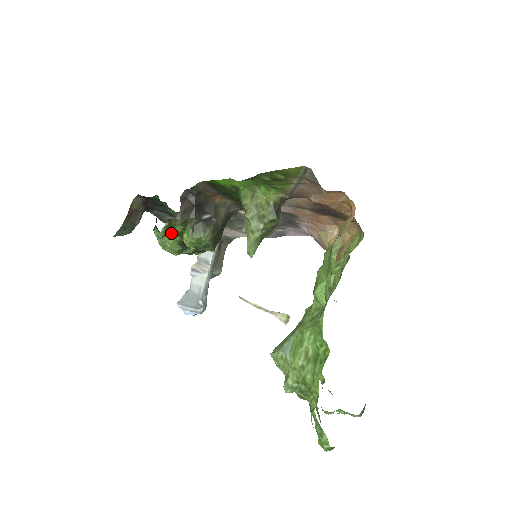
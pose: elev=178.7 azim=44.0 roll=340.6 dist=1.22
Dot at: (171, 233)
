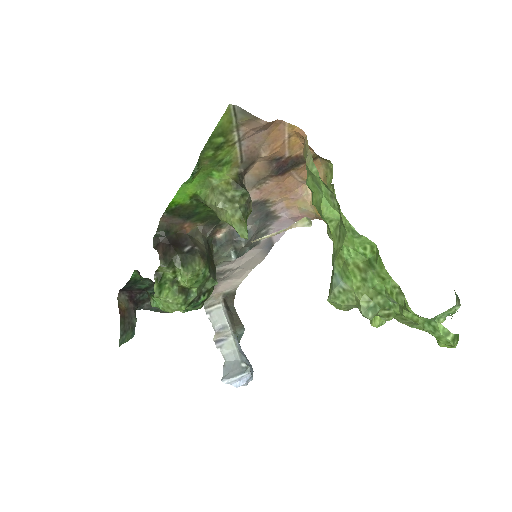
Dot at: (165, 287)
